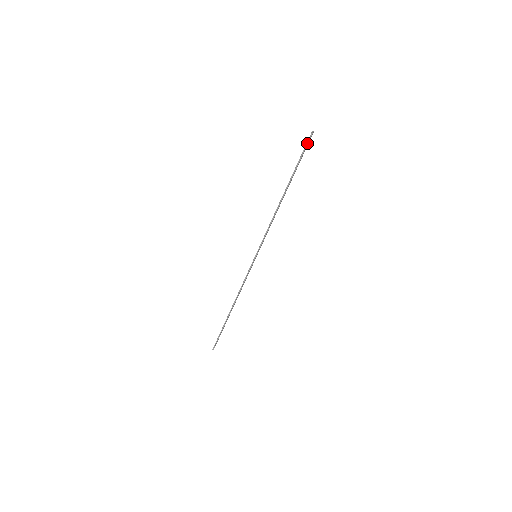
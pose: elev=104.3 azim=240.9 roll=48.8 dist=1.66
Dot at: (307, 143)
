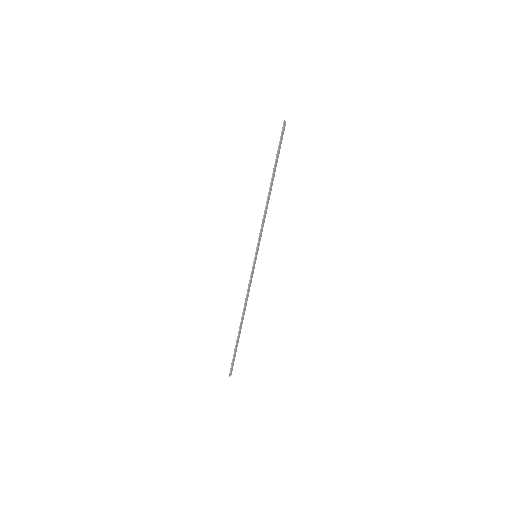
Dot at: (282, 132)
